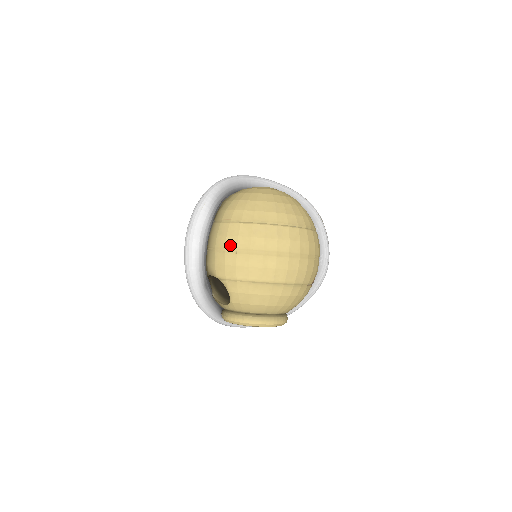
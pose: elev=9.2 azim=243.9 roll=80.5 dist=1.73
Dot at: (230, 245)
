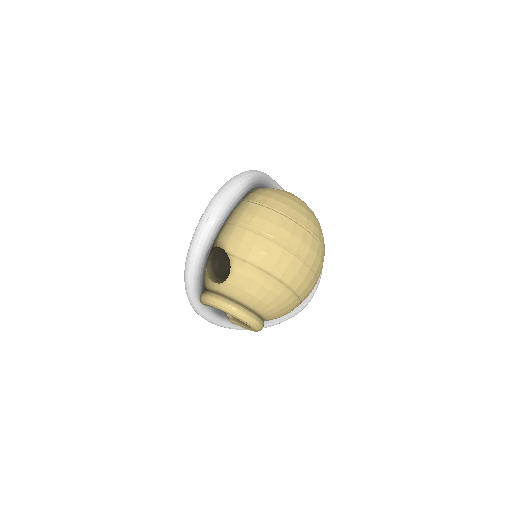
Dot at: (255, 225)
